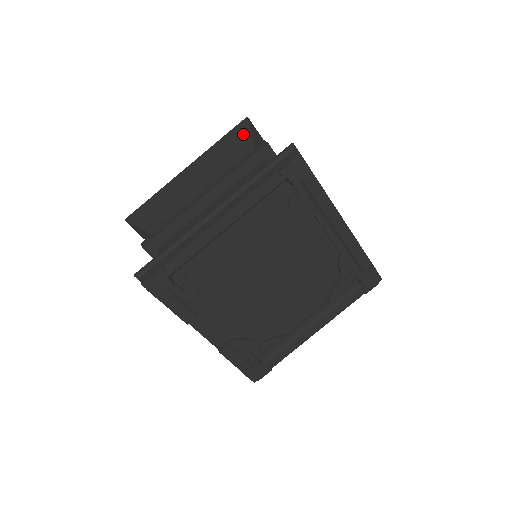
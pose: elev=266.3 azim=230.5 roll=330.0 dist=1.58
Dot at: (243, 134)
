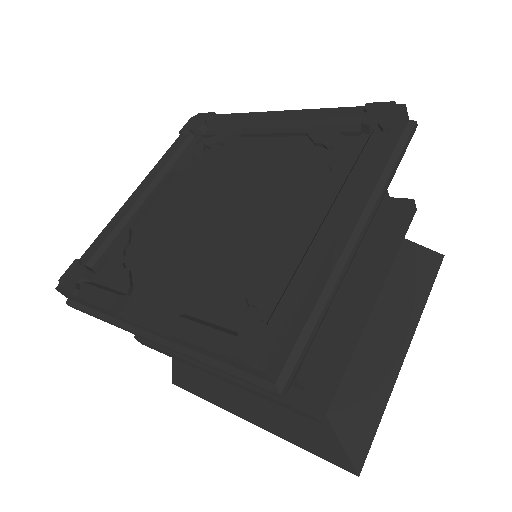
Dot at: occluded
